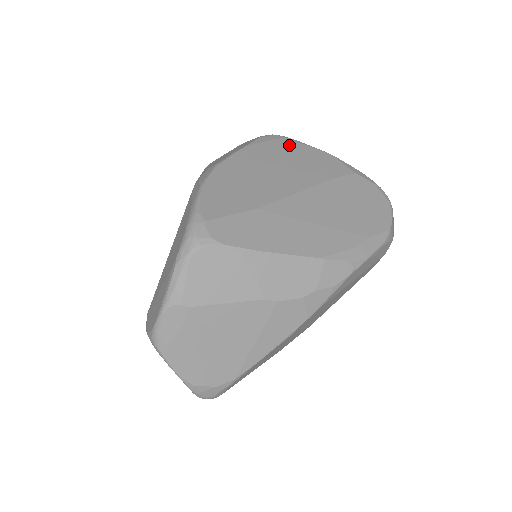
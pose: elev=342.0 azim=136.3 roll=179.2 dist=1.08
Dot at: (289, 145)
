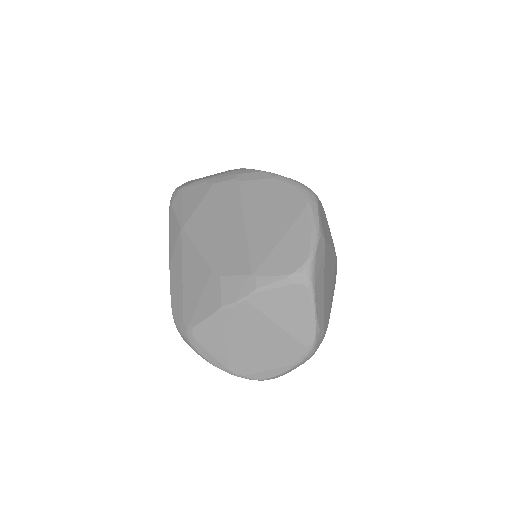
Dot at: occluded
